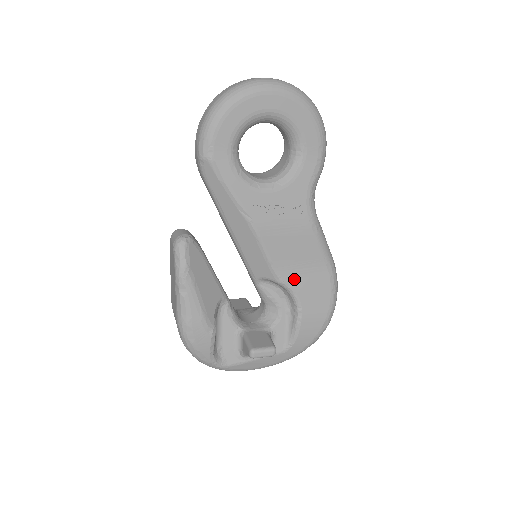
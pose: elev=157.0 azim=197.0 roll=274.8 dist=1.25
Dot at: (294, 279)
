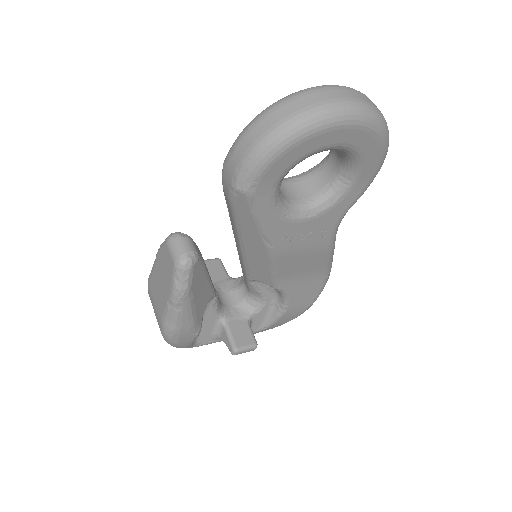
Dot at: (291, 285)
